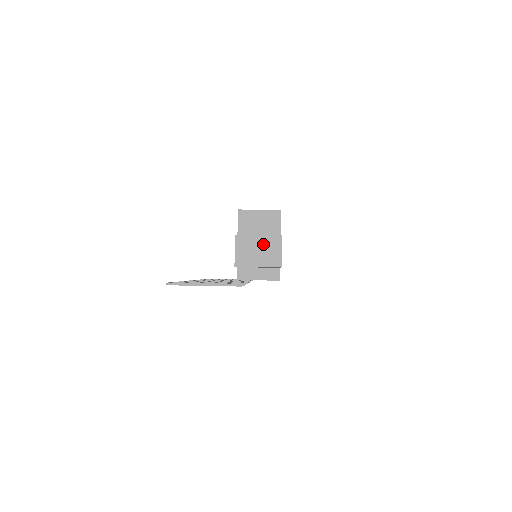
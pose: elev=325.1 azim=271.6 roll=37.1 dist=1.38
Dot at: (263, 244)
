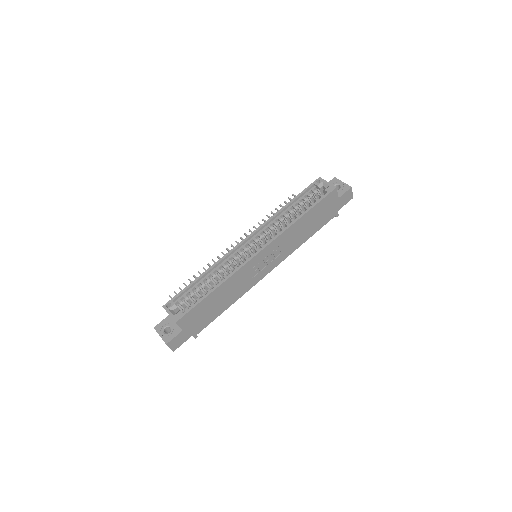
Dot at: occluded
